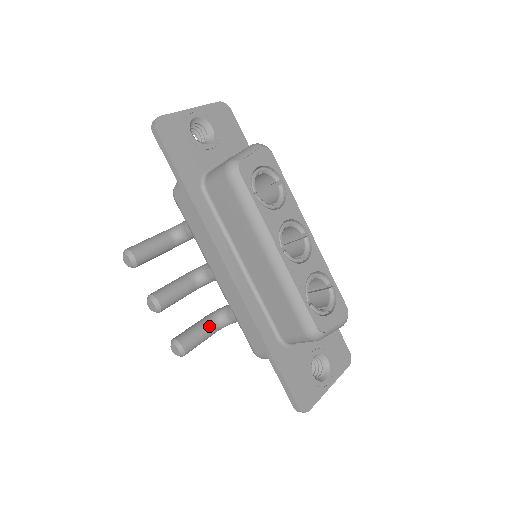
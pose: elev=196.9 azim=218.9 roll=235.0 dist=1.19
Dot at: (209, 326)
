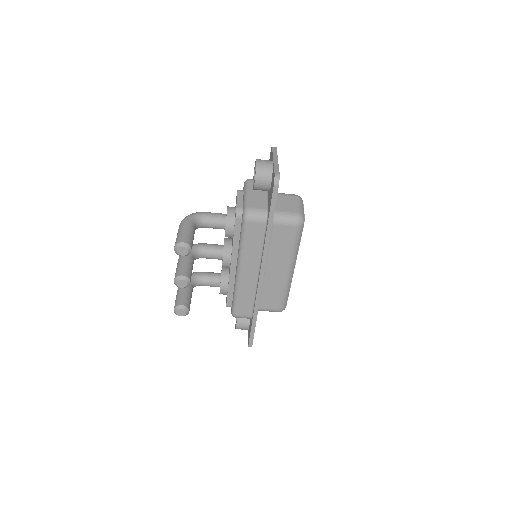
Dot at: (192, 291)
